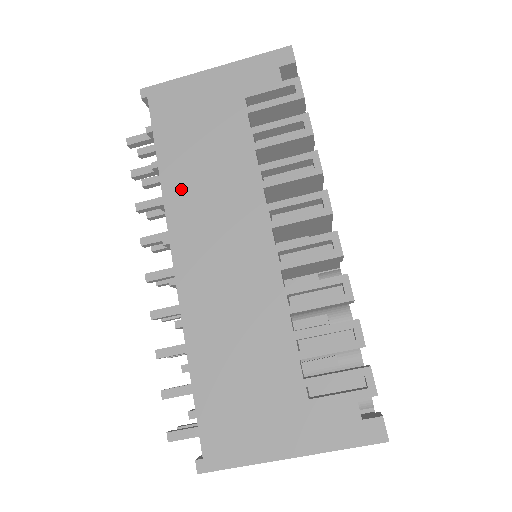
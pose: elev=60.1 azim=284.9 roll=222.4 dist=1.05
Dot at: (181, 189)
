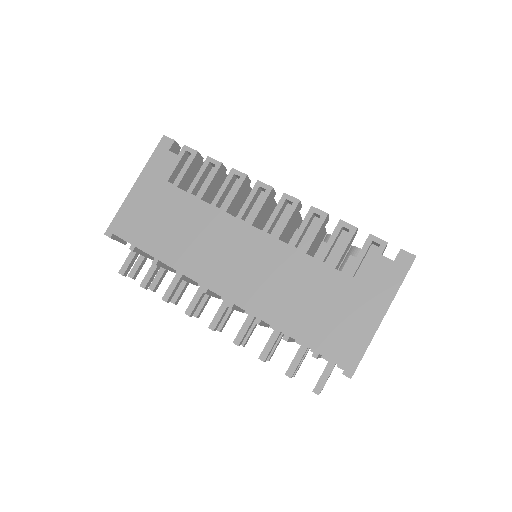
Dot at: (183, 257)
